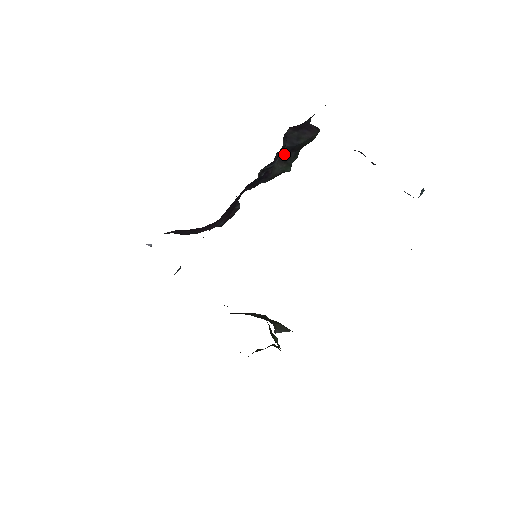
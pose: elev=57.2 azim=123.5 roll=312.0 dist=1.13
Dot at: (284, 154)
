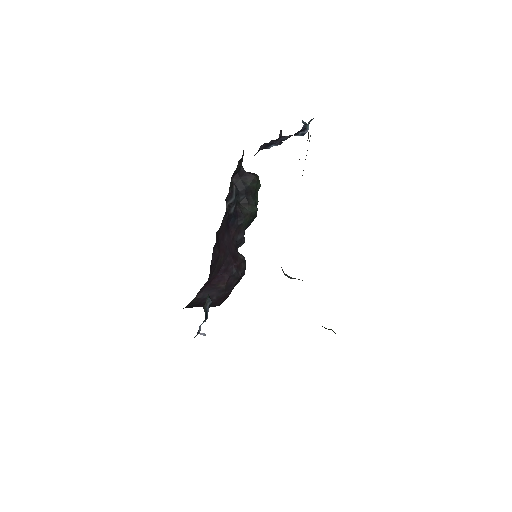
Dot at: (244, 199)
